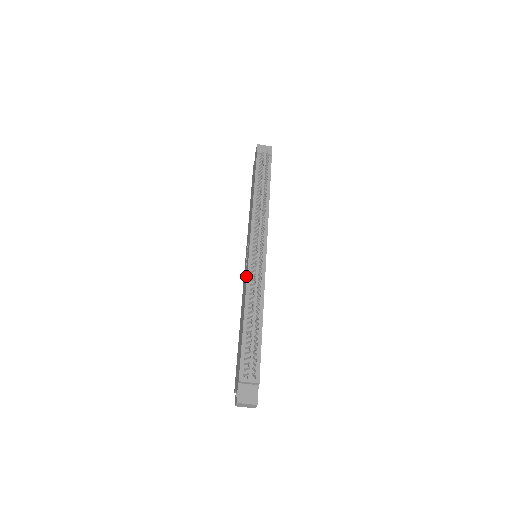
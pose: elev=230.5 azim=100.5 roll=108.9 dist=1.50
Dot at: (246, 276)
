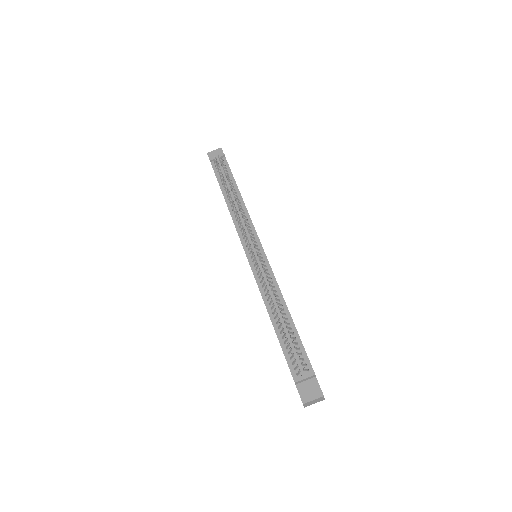
Dot at: occluded
